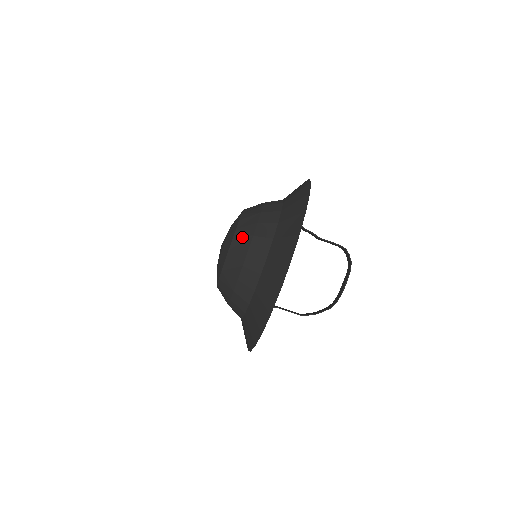
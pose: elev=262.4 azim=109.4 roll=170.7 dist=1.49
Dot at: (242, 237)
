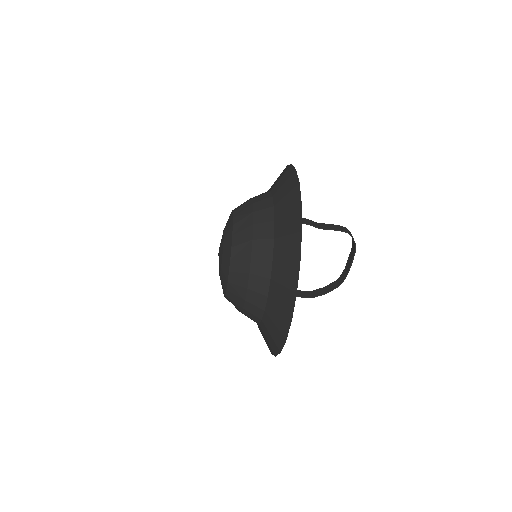
Dot at: (238, 272)
